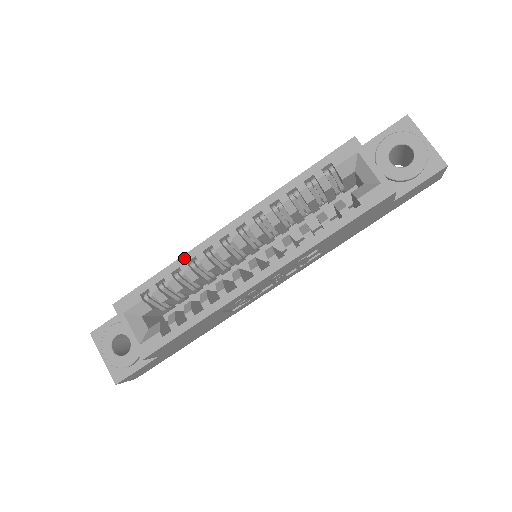
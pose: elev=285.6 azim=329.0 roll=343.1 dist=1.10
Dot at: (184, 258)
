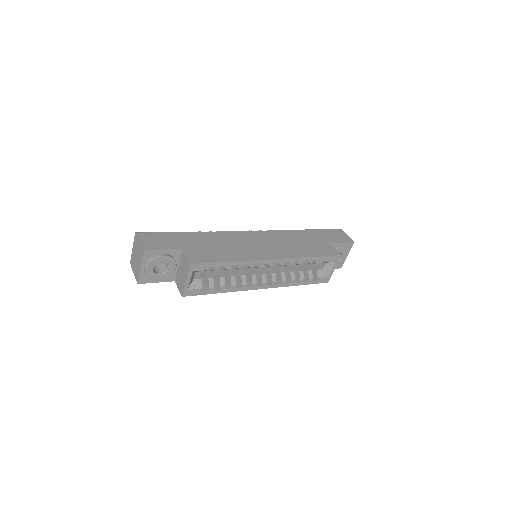
Dot at: (244, 262)
